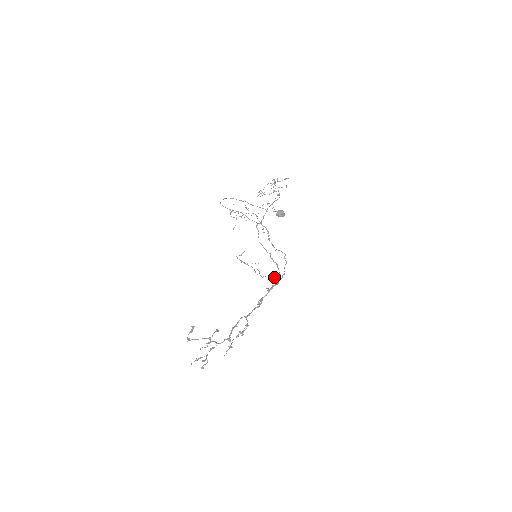
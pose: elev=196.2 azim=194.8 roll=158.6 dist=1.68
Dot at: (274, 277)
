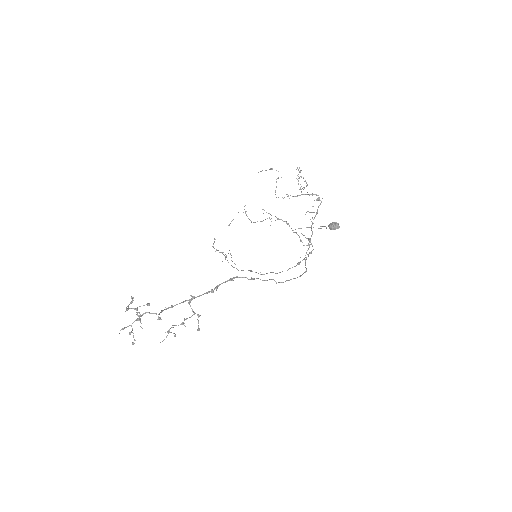
Dot at: (250, 270)
